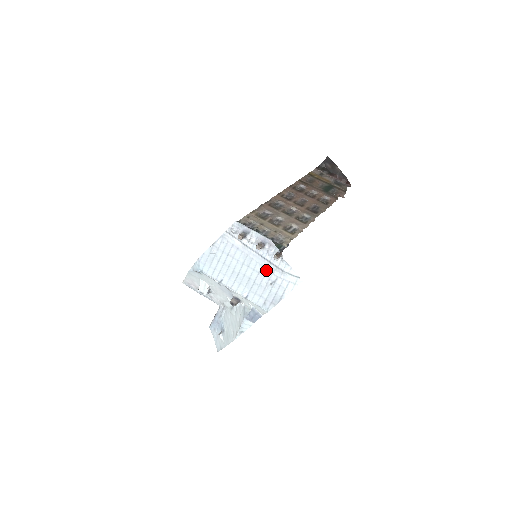
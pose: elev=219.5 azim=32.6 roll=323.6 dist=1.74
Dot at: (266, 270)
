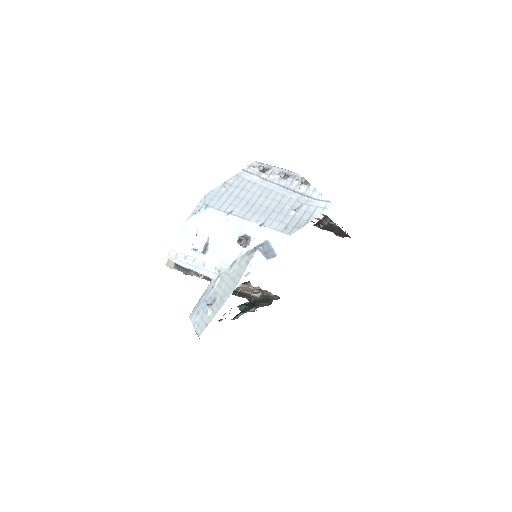
Dot at: (289, 199)
